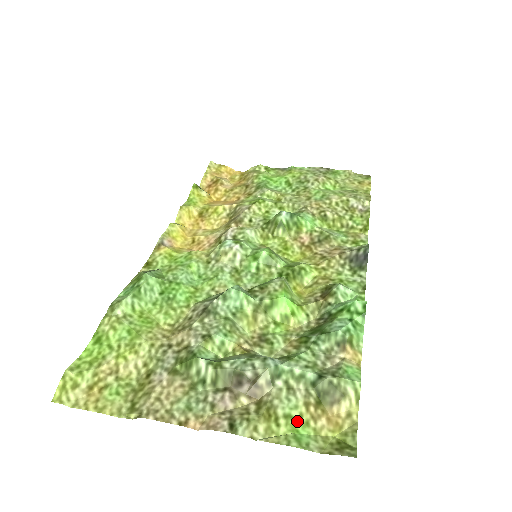
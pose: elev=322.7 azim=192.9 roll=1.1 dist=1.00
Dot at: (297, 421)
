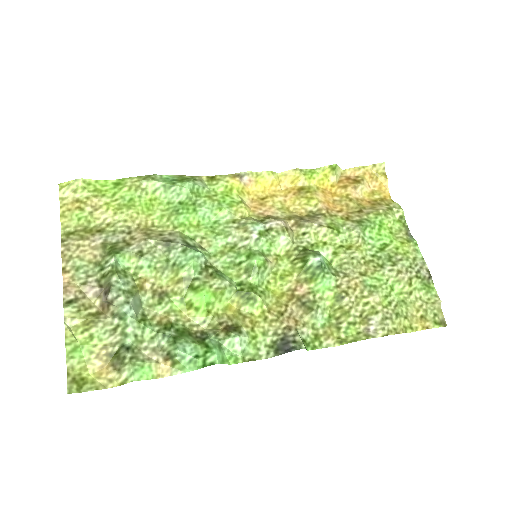
Dot at: (90, 344)
